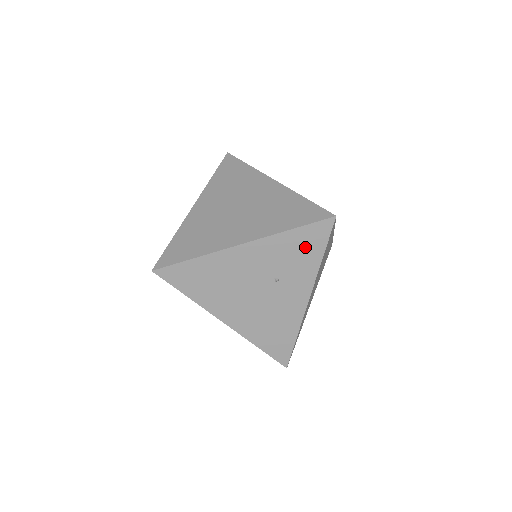
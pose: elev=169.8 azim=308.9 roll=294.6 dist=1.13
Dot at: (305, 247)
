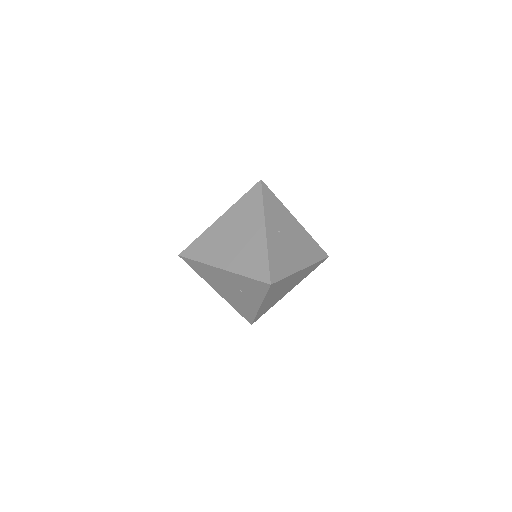
Dot at: (255, 287)
